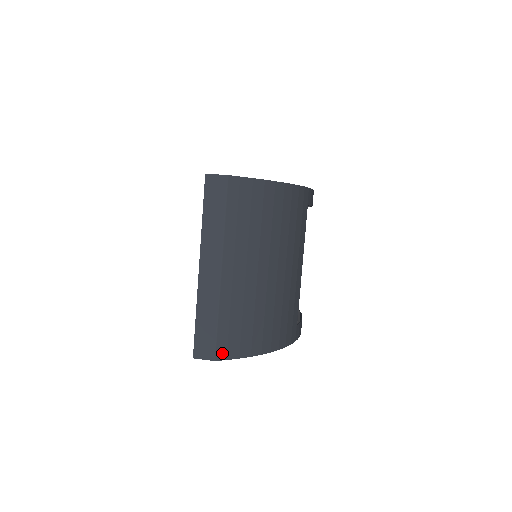
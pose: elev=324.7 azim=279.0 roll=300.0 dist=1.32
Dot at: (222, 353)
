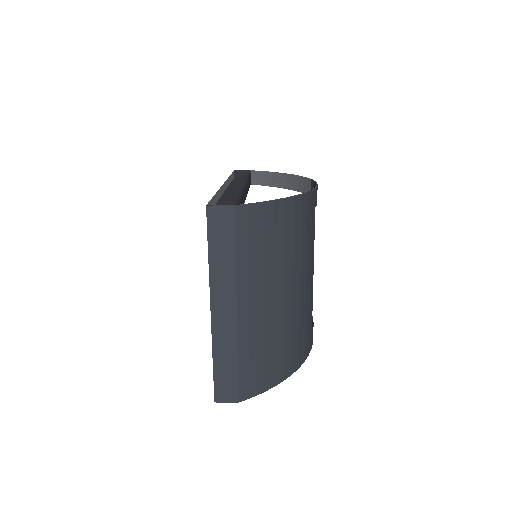
Dot at: (245, 393)
